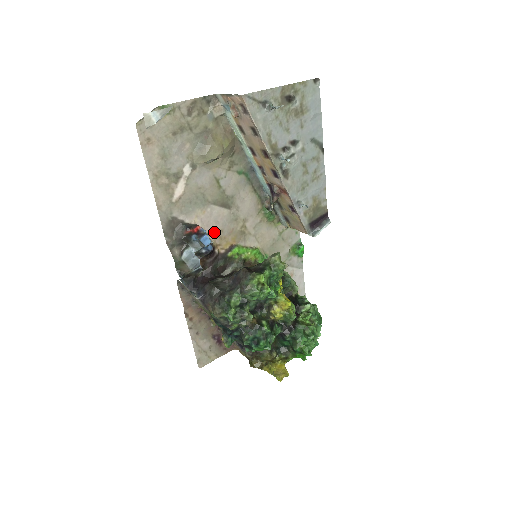
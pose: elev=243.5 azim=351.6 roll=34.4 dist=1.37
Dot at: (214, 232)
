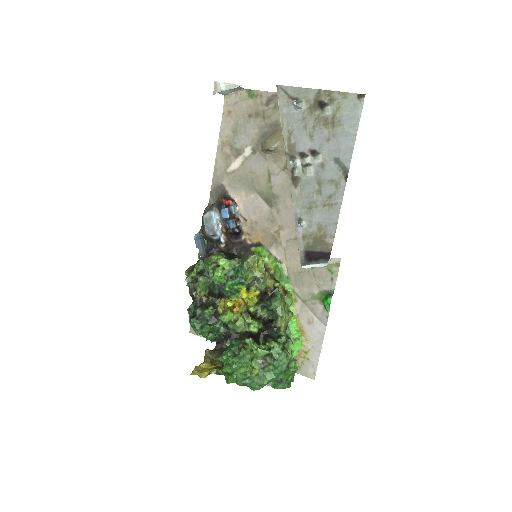
Dot at: (249, 219)
